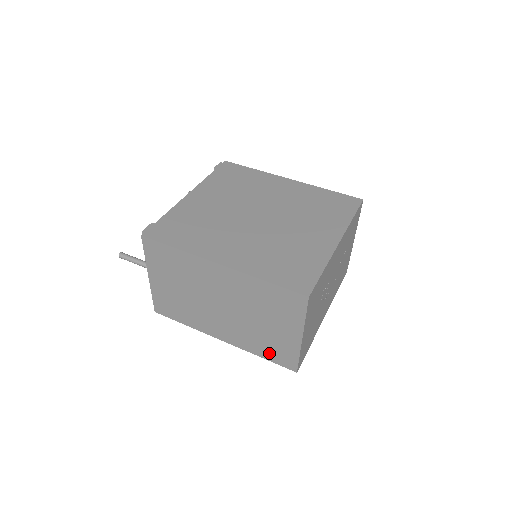
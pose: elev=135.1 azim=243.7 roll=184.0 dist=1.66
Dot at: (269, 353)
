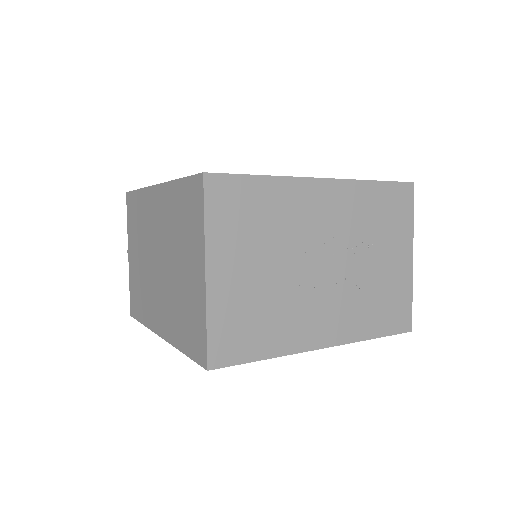
Dot at: (187, 336)
